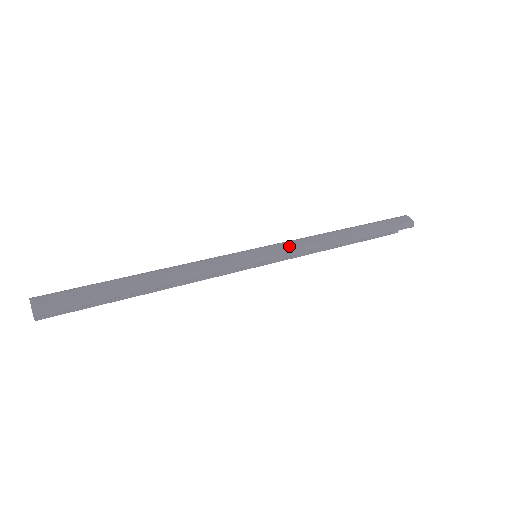
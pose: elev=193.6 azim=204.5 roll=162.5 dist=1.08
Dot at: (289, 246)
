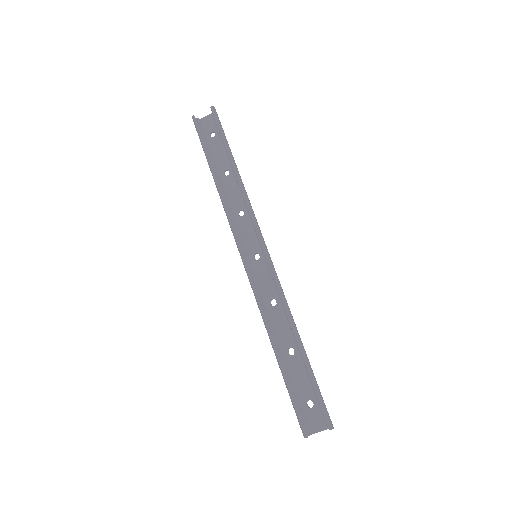
Dot at: occluded
